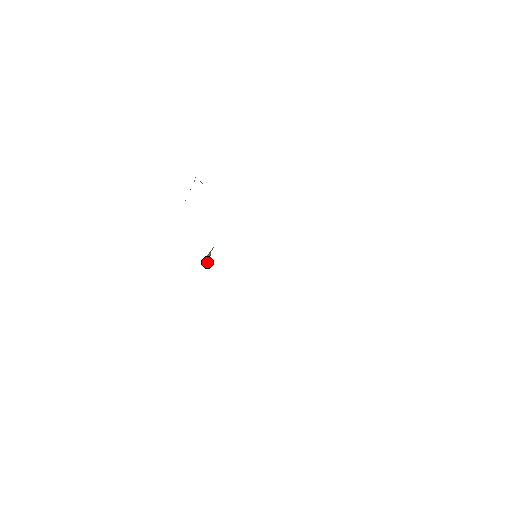
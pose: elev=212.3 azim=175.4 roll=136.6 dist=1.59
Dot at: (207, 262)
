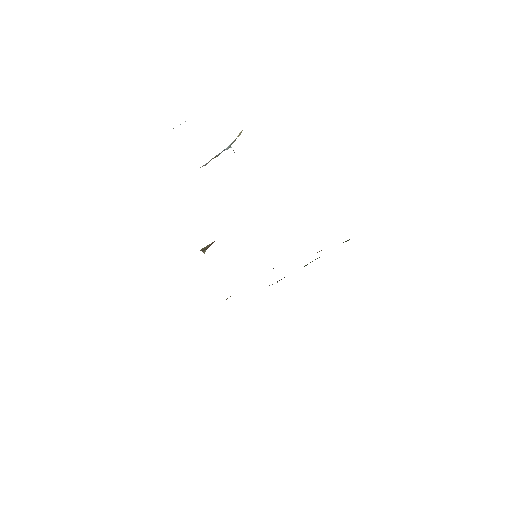
Dot at: (204, 249)
